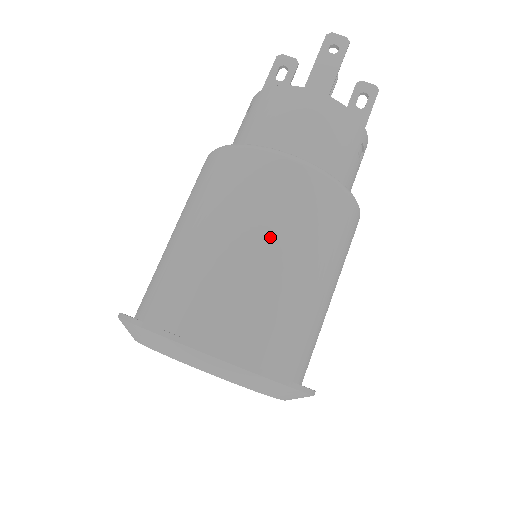
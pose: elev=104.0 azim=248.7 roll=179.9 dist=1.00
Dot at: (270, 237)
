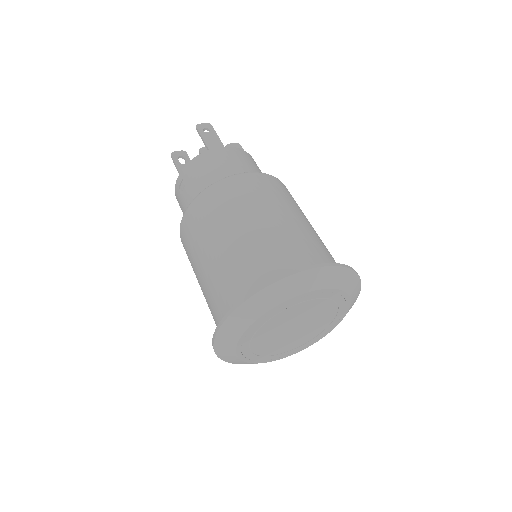
Dot at: (274, 210)
